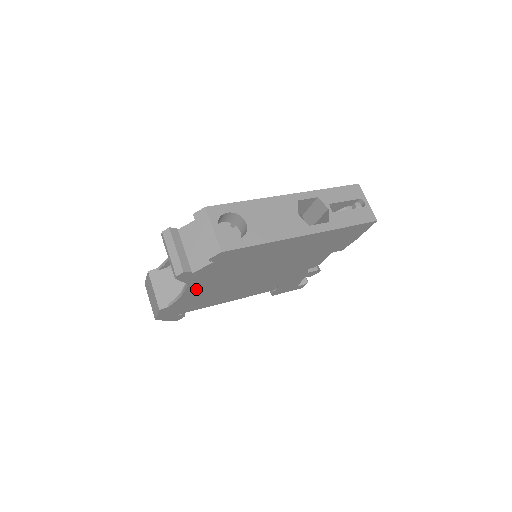
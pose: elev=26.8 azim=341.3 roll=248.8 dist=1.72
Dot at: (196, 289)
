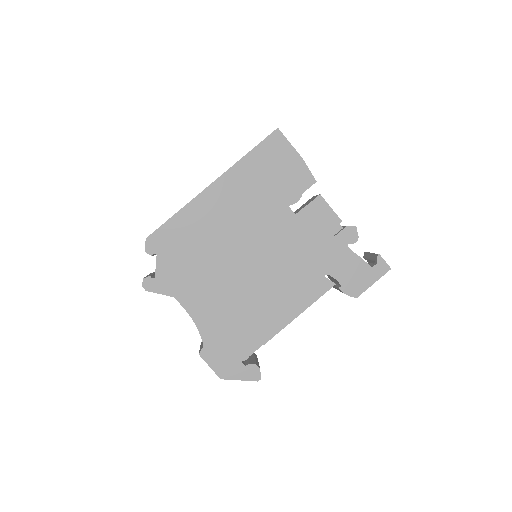
Dot at: (198, 305)
